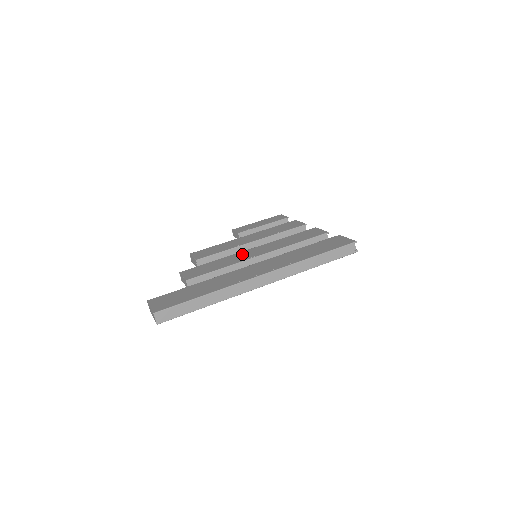
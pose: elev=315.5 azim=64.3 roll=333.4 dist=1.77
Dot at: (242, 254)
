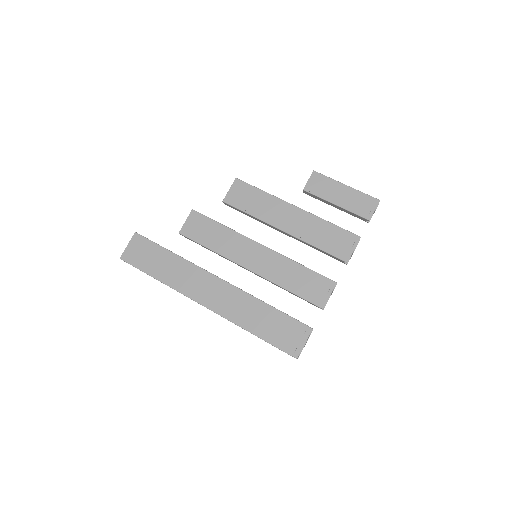
Dot at: (244, 246)
